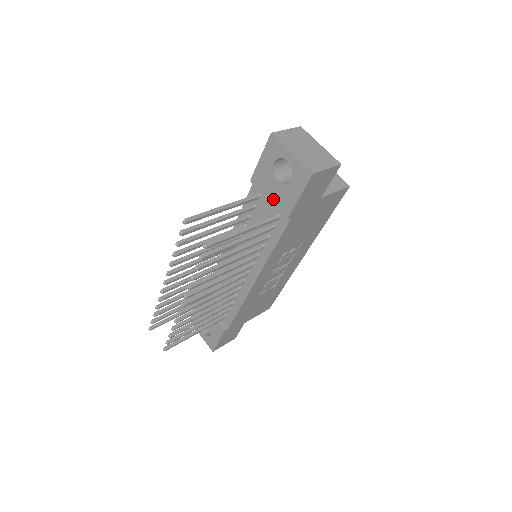
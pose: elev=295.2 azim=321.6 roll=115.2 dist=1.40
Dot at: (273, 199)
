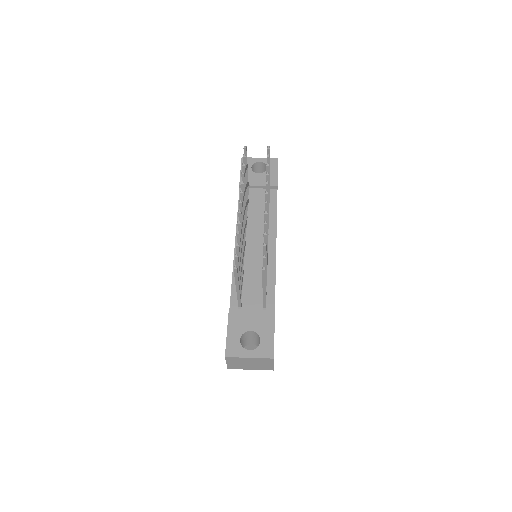
Dot at: (262, 183)
